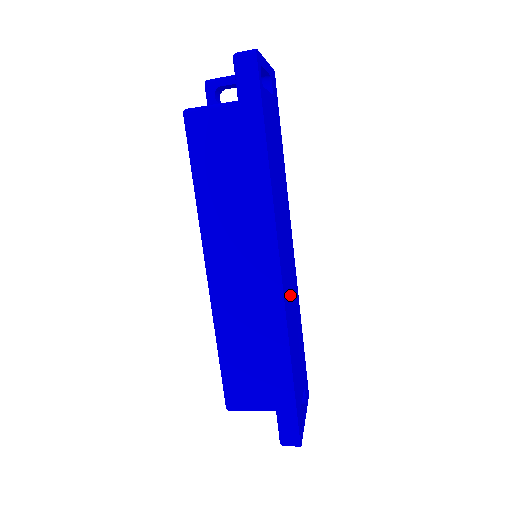
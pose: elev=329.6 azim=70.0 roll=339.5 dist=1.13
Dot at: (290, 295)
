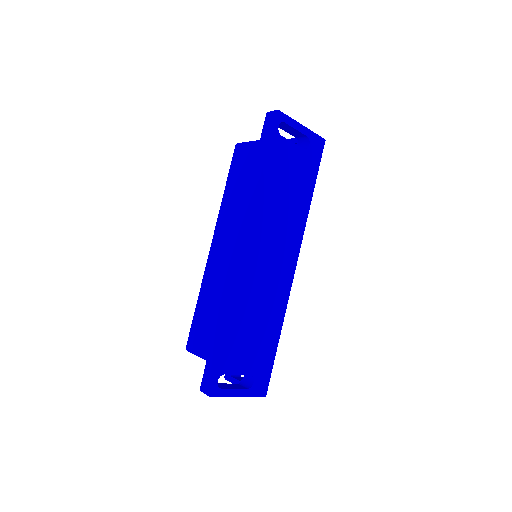
Dot at: (258, 287)
